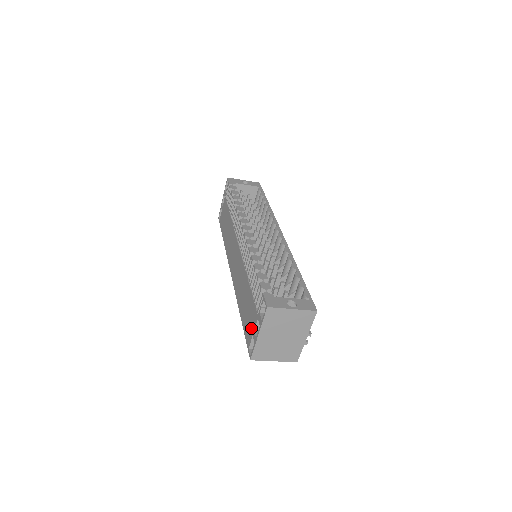
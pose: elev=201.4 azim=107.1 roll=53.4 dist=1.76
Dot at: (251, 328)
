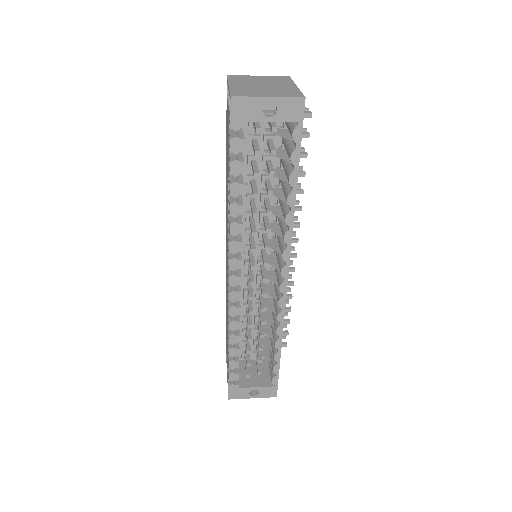
Dot at: occluded
